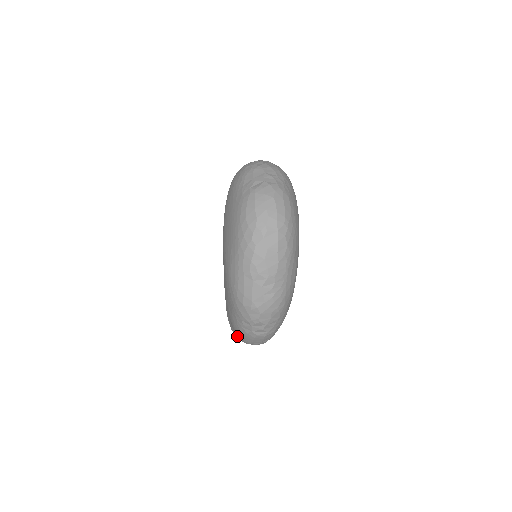
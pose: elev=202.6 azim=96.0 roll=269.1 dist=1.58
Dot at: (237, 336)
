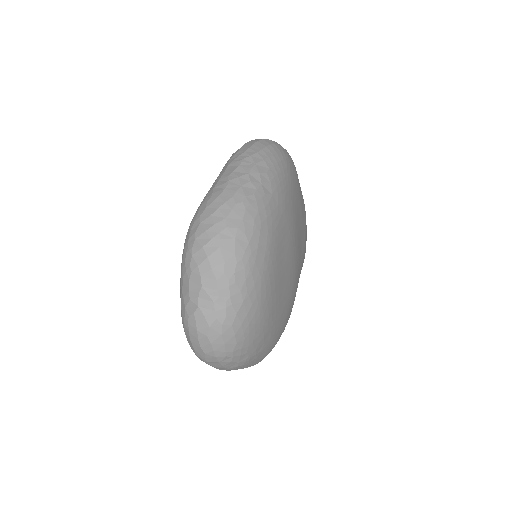
Dot at: occluded
